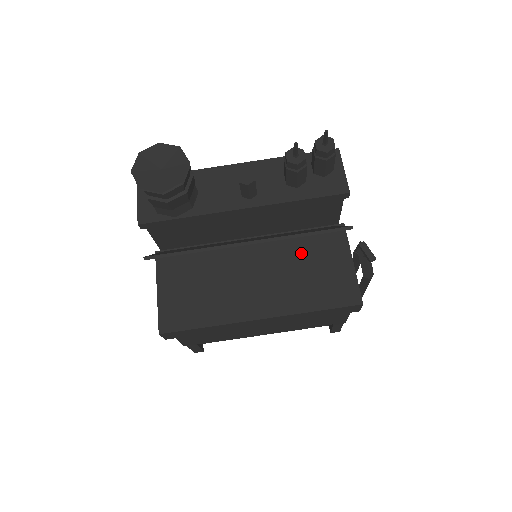
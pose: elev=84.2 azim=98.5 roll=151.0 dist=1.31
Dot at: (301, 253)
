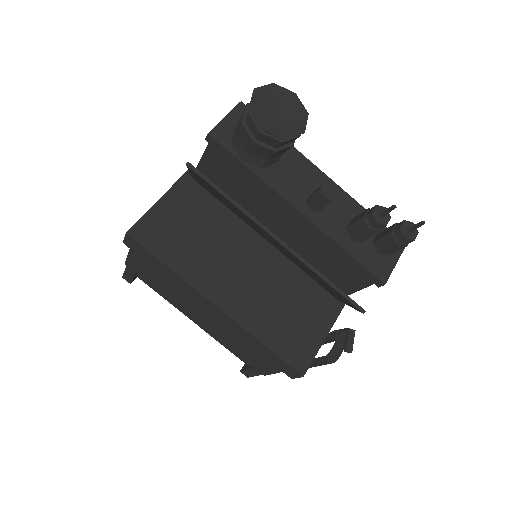
Dot at: (295, 290)
